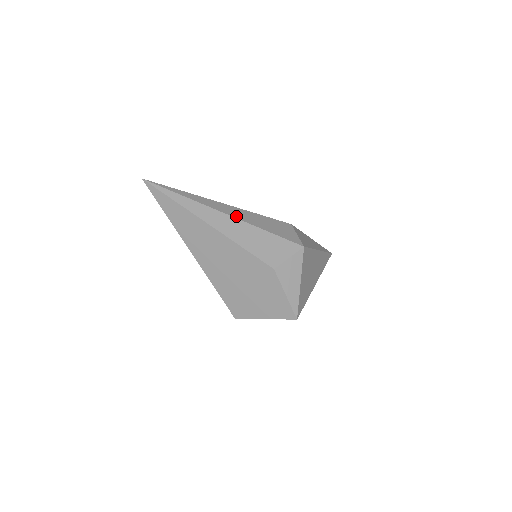
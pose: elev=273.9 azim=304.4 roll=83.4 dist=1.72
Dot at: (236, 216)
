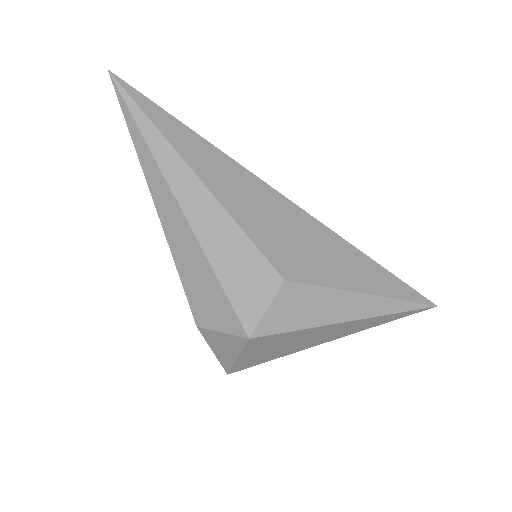
Dot at: (193, 220)
